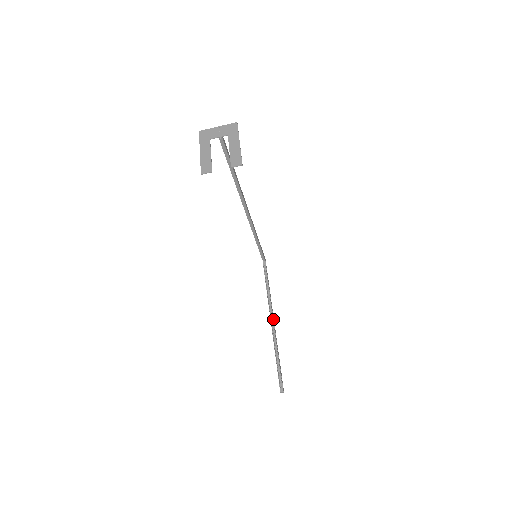
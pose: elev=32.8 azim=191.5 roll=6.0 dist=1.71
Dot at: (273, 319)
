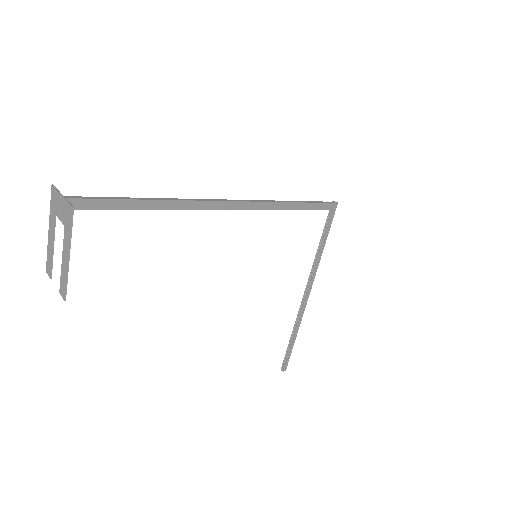
Dot at: (307, 295)
